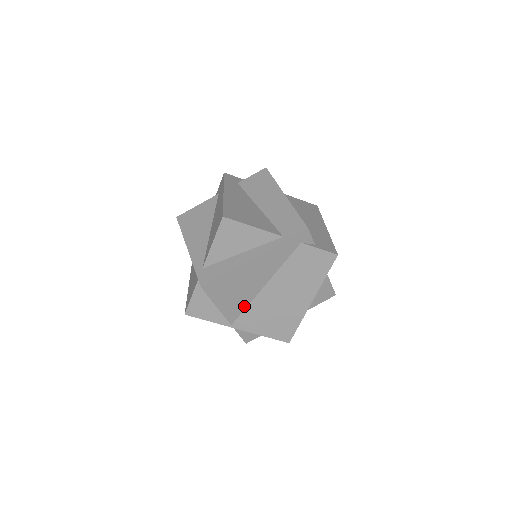
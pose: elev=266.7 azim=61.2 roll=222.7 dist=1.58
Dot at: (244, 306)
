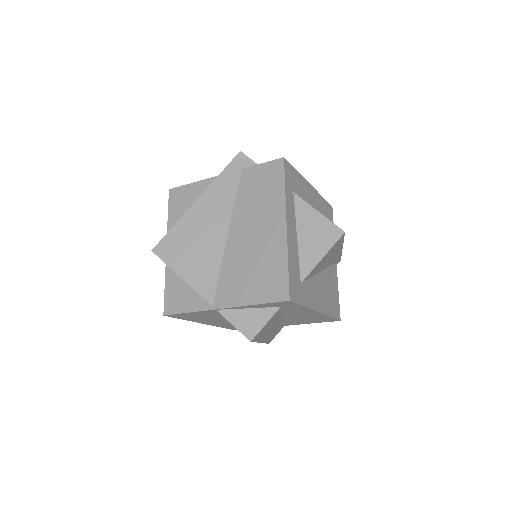
Dot at: (216, 272)
